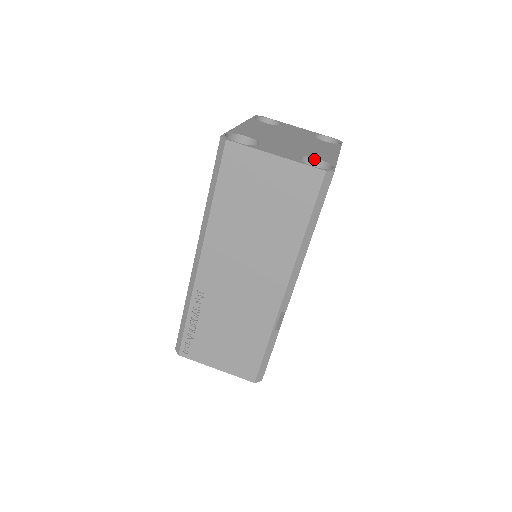
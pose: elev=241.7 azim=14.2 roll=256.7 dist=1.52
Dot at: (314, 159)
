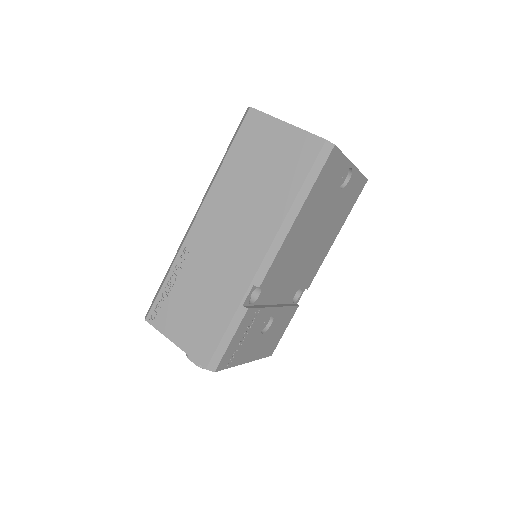
Dot at: occluded
